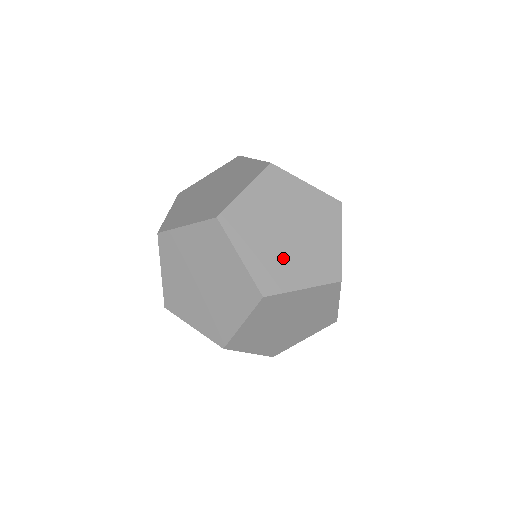
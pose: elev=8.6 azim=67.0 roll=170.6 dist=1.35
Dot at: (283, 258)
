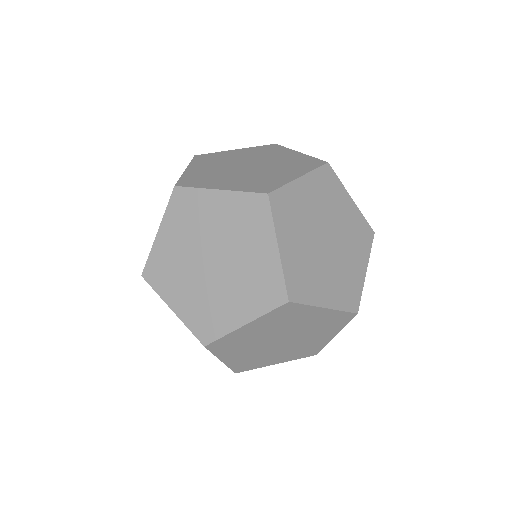
Dot at: (214, 296)
